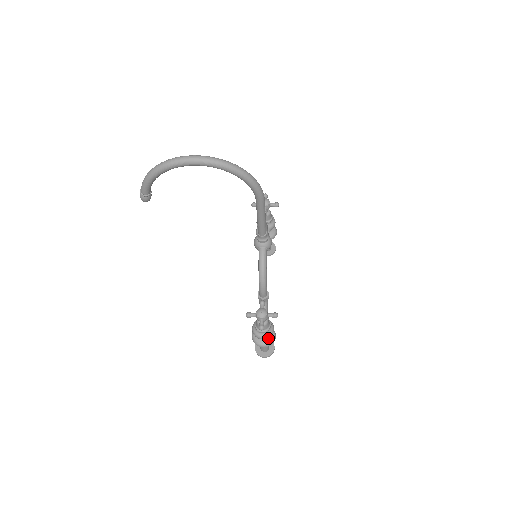
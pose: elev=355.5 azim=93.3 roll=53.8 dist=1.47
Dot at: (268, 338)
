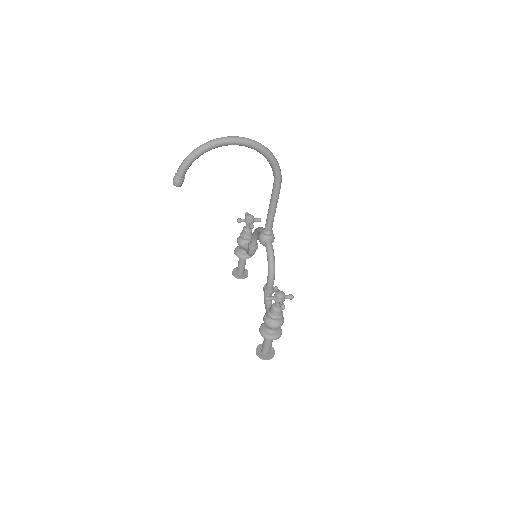
Dot at: (277, 331)
